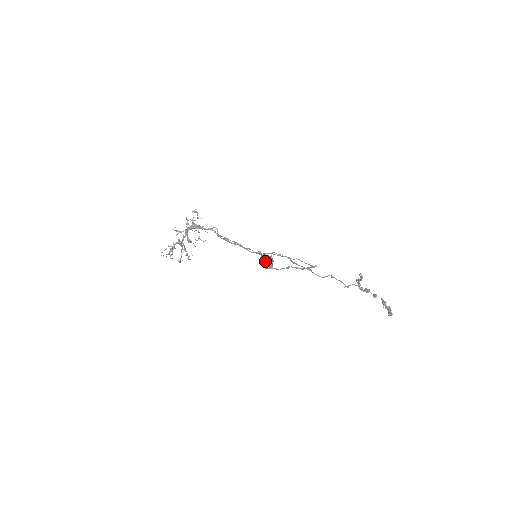
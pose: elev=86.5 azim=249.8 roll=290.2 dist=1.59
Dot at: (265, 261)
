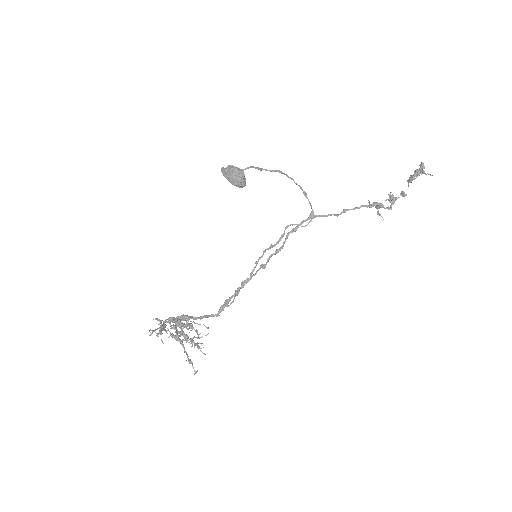
Dot at: (228, 168)
